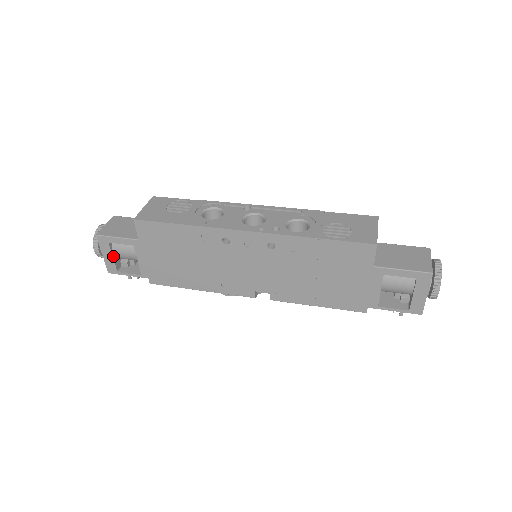
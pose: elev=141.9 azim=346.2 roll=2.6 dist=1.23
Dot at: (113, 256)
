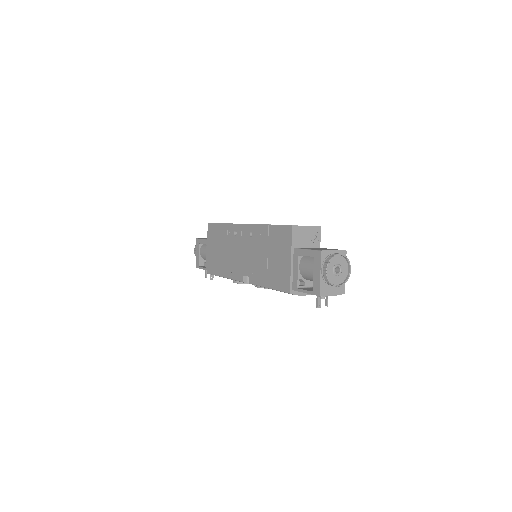
Dot at: (200, 254)
